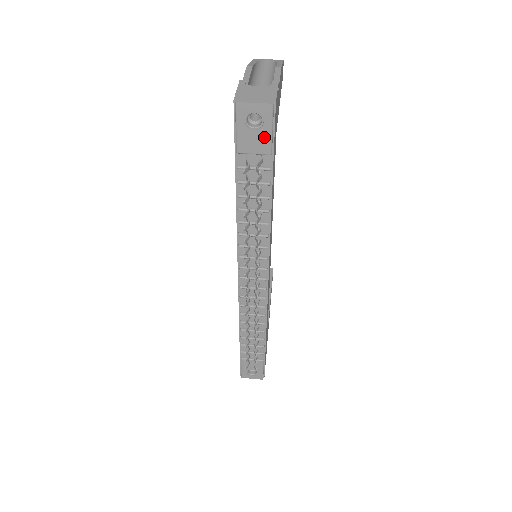
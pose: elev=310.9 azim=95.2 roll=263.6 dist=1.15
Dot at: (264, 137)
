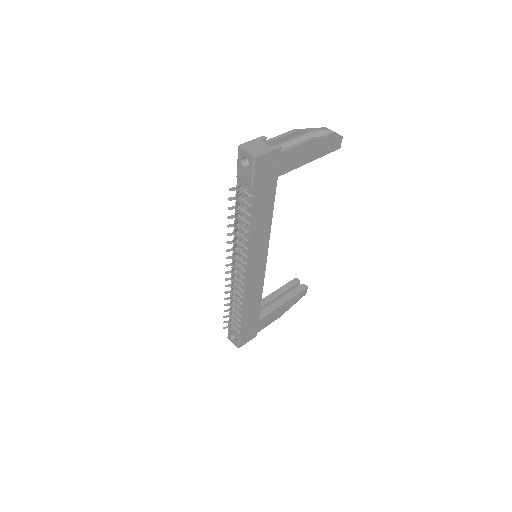
Dot at: (249, 175)
